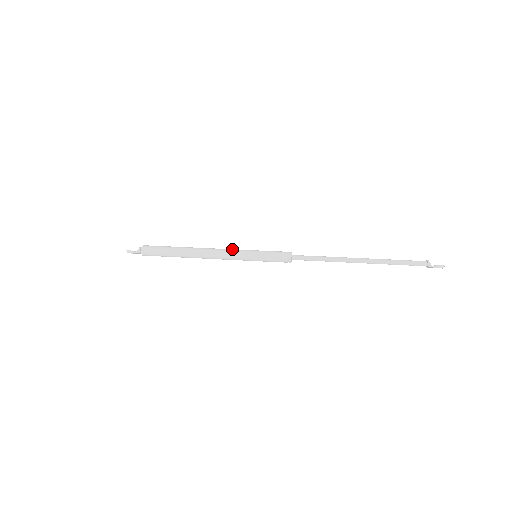
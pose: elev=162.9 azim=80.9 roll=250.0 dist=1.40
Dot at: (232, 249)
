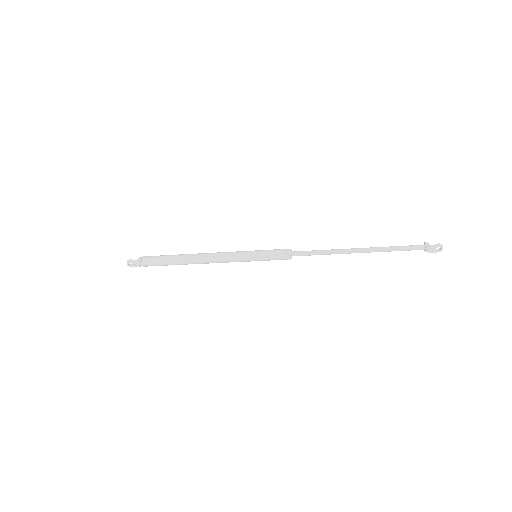
Dot at: (232, 252)
